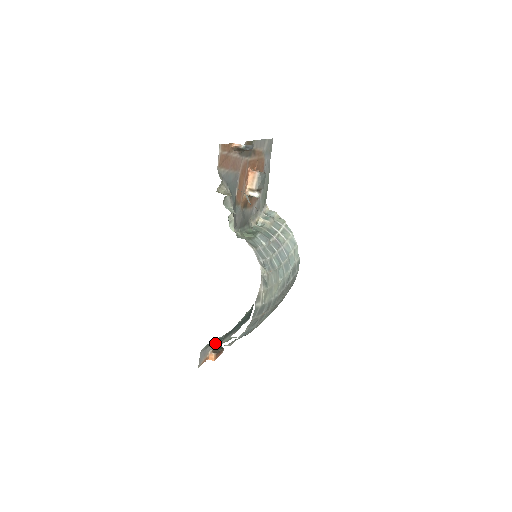
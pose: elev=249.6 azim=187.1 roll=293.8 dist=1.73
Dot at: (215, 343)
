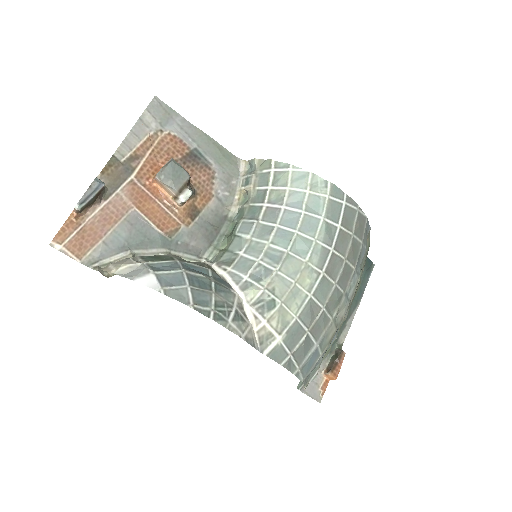
Dot at: occluded
